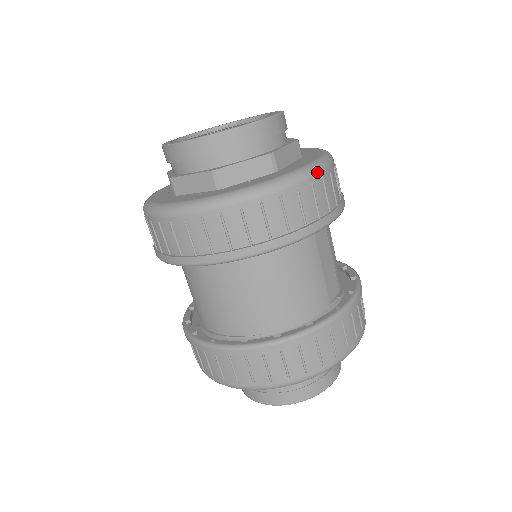
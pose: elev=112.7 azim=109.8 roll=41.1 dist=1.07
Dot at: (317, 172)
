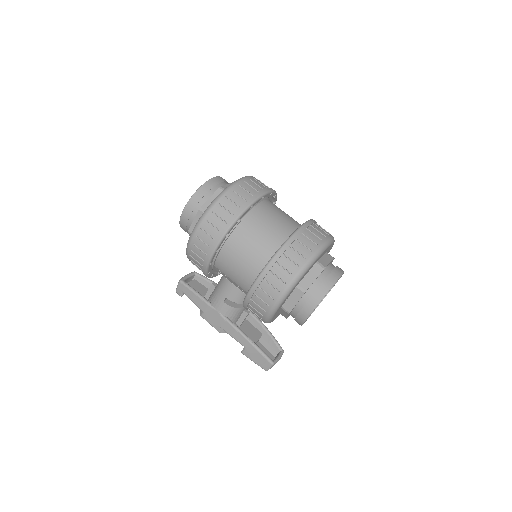
Dot at: occluded
